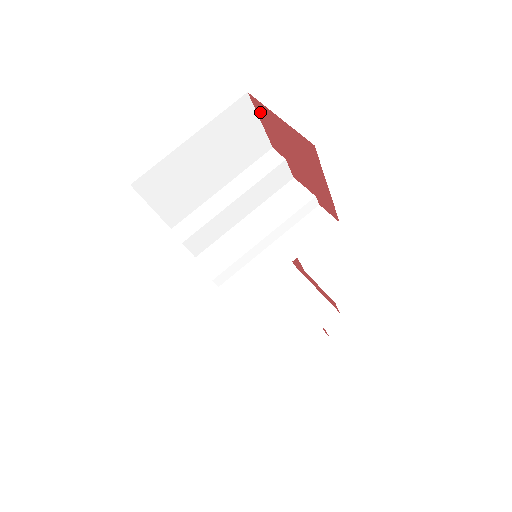
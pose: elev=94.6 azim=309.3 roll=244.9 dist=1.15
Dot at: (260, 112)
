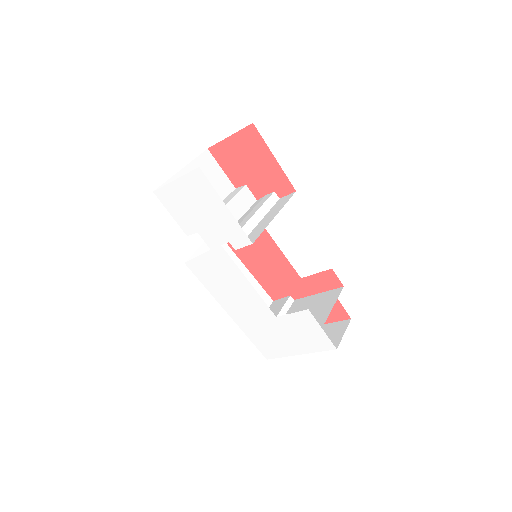
Dot at: (219, 157)
